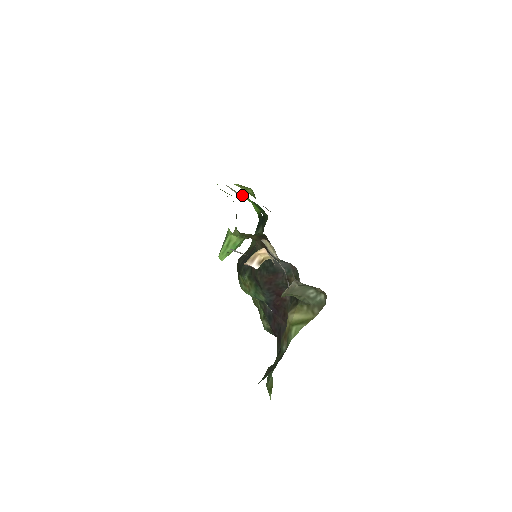
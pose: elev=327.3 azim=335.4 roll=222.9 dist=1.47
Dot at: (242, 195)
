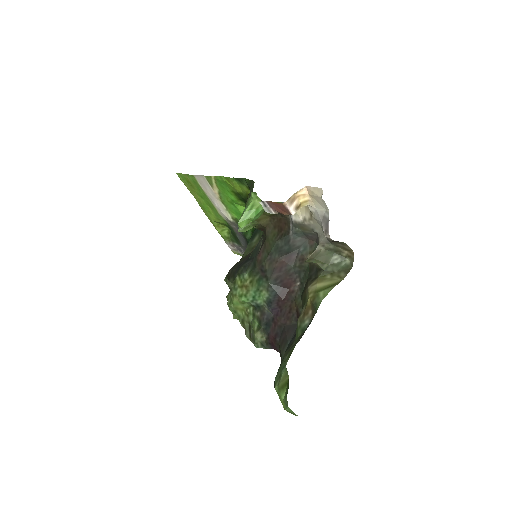
Dot at: (233, 213)
